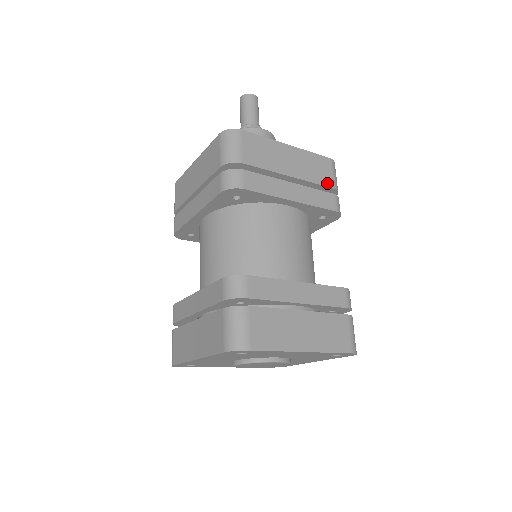
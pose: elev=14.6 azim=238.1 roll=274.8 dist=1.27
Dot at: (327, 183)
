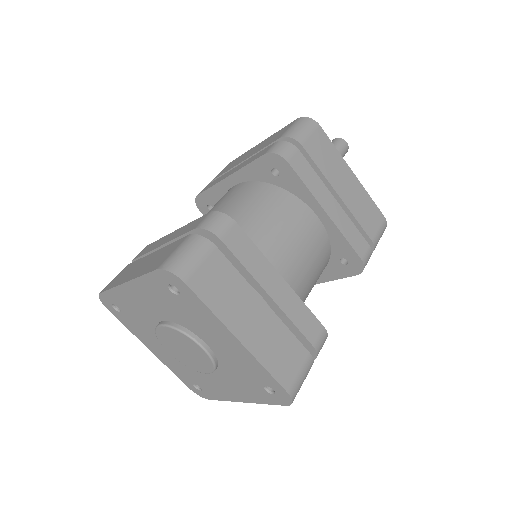
Dot at: (368, 231)
